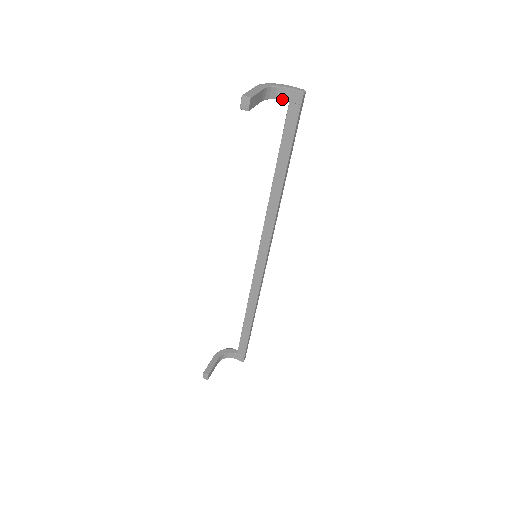
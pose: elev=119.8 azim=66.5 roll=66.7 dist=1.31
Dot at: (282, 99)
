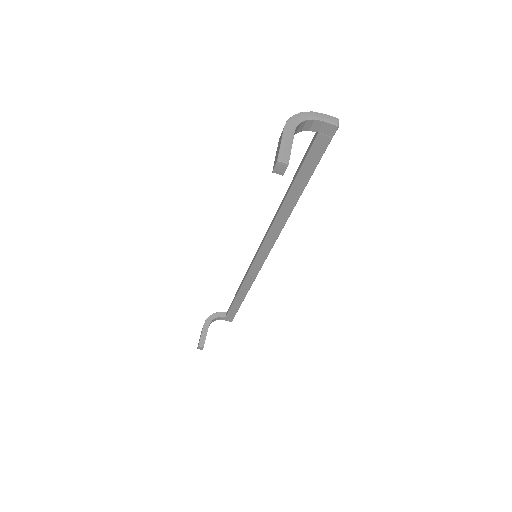
Dot at: (310, 130)
